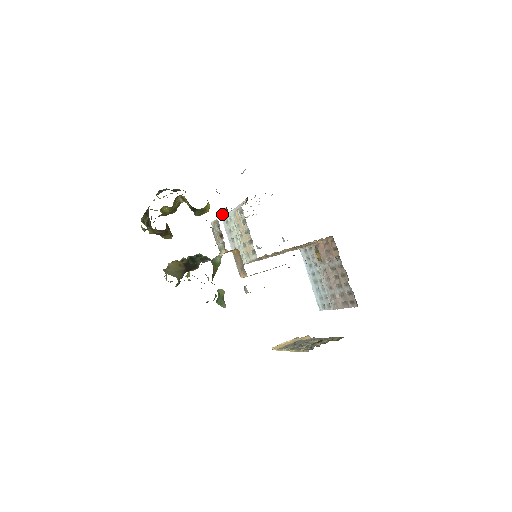
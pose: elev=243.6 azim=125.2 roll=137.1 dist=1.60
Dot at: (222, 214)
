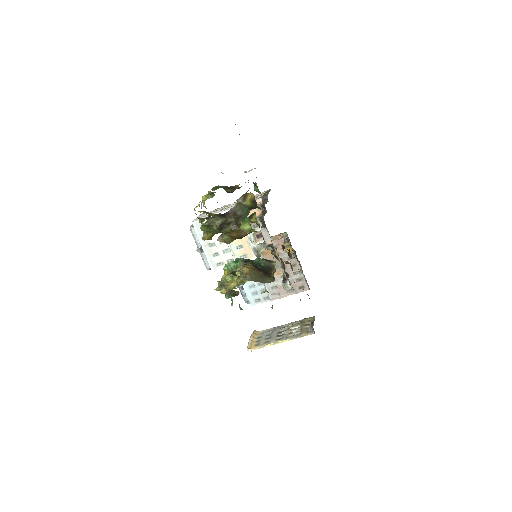
Dot at: (249, 214)
